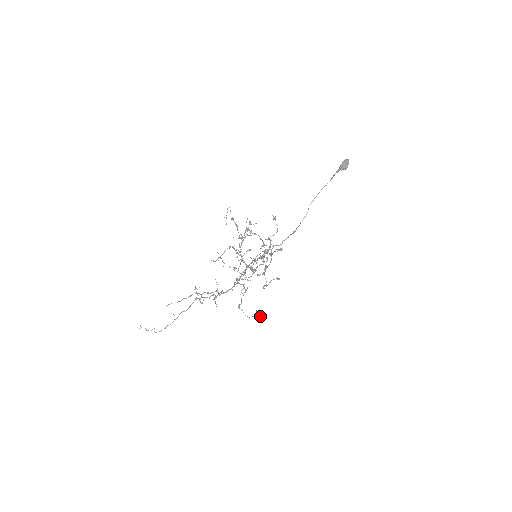
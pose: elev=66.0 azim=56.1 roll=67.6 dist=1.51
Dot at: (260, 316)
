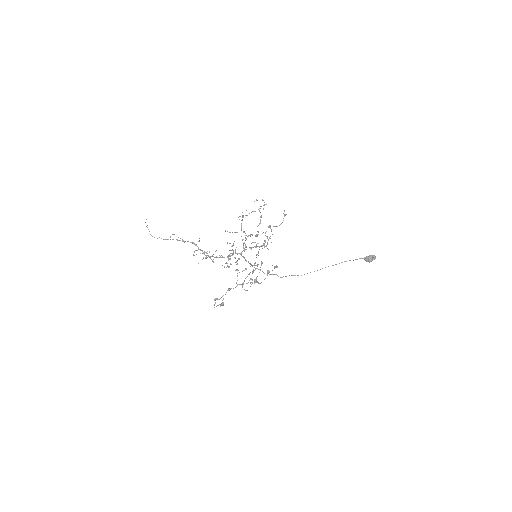
Dot at: (222, 304)
